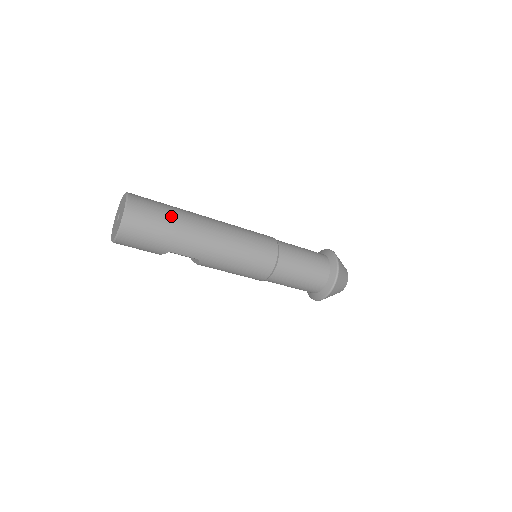
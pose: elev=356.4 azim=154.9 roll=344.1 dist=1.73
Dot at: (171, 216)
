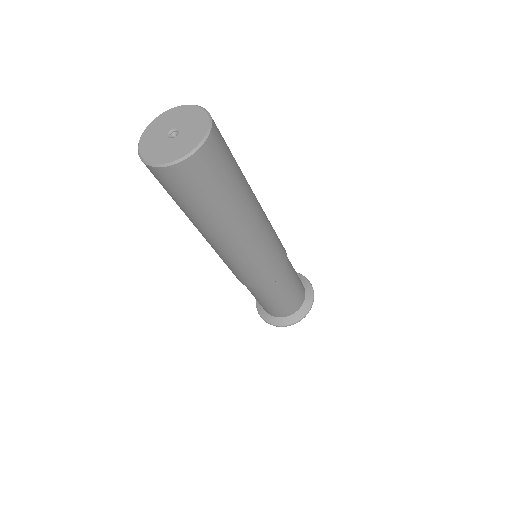
Dot at: (218, 201)
